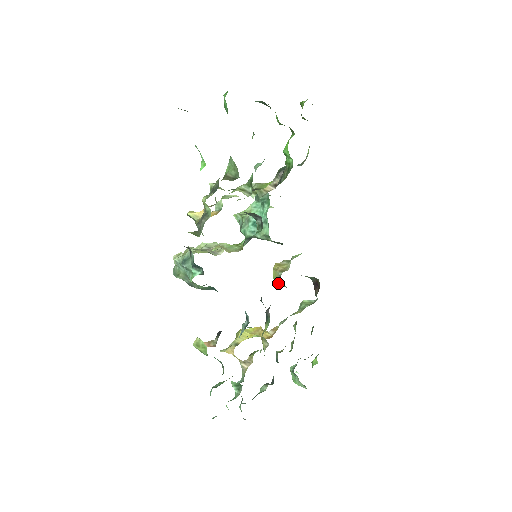
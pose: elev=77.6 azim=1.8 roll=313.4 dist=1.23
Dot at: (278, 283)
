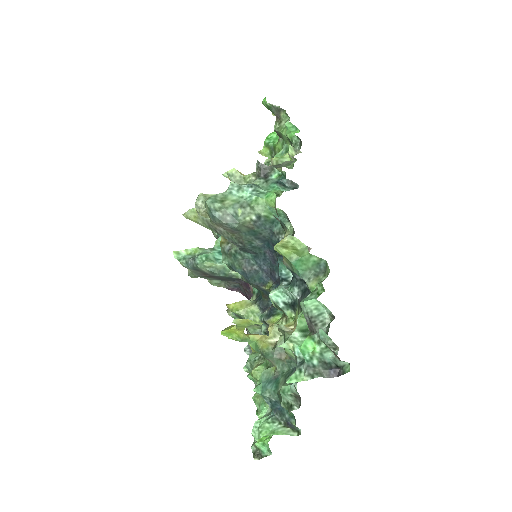
Dot at: (244, 313)
